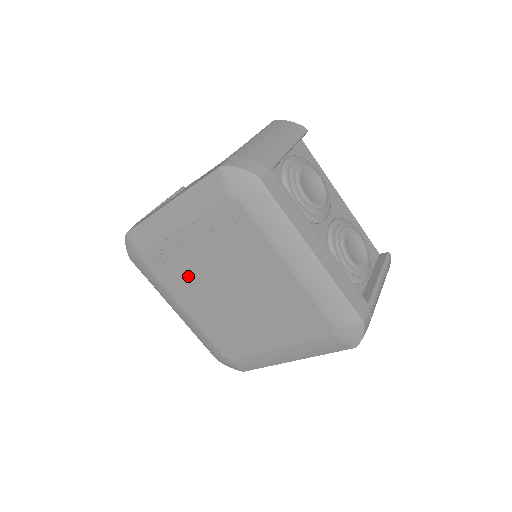
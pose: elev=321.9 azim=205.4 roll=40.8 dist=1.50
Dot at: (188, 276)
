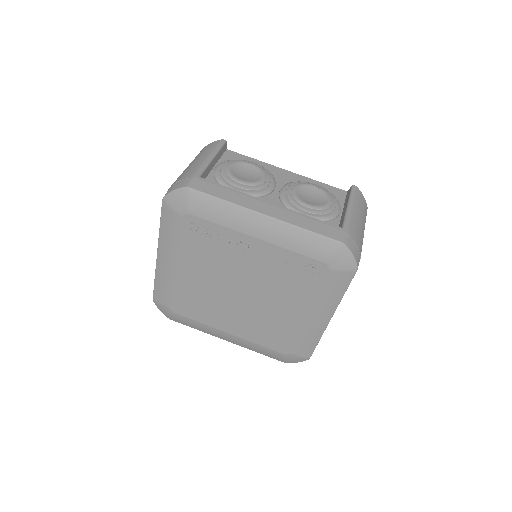
Dot at: (216, 259)
